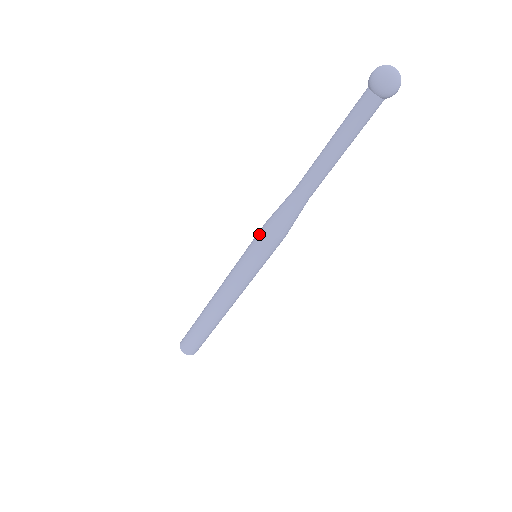
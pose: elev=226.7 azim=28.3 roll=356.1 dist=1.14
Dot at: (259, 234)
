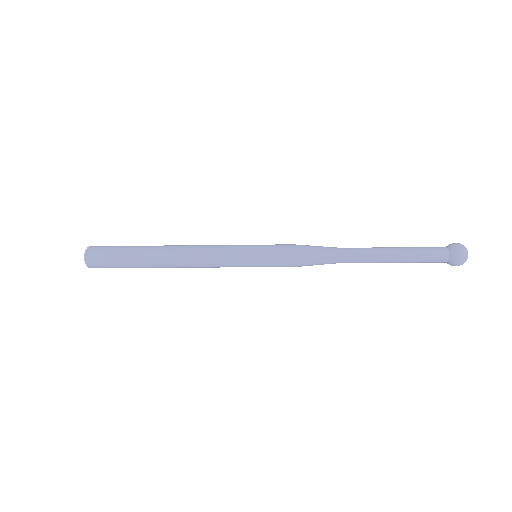
Dot at: (283, 264)
